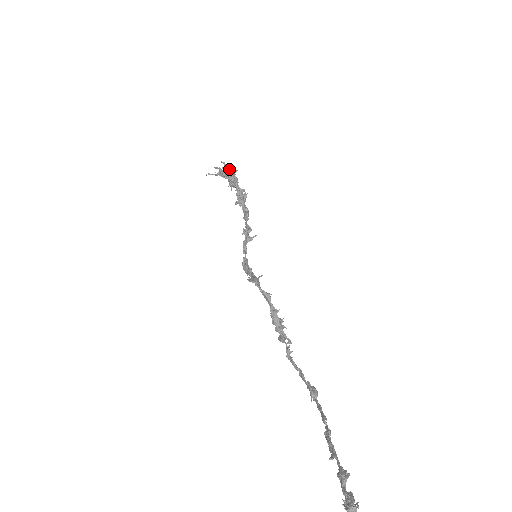
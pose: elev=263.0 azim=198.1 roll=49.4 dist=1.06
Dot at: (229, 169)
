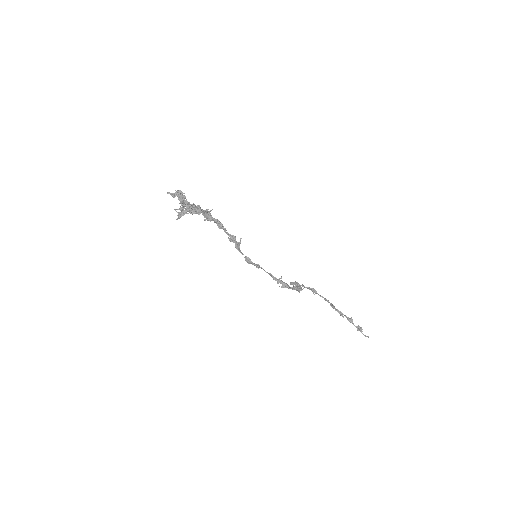
Dot at: (193, 208)
